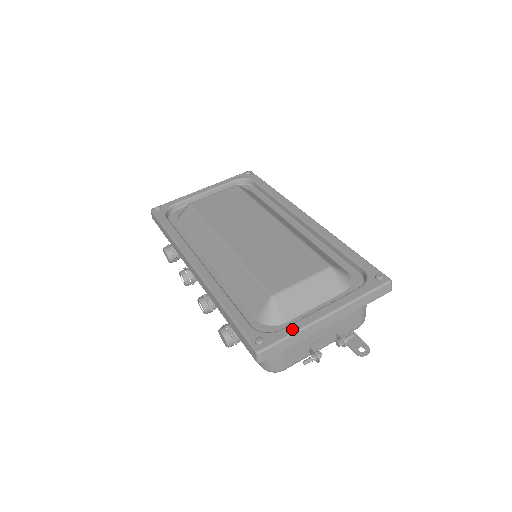
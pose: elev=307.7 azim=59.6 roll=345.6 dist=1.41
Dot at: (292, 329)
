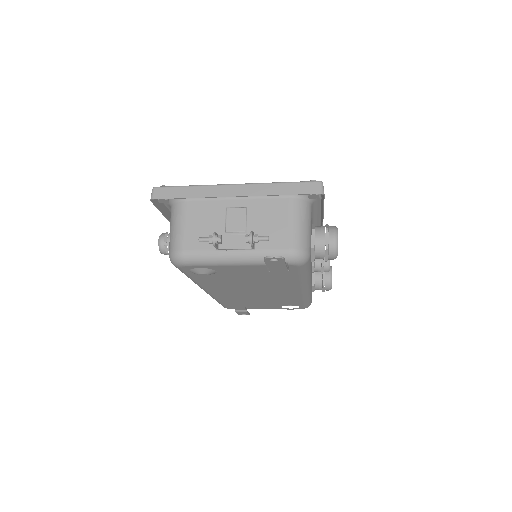
Dot at: (196, 187)
